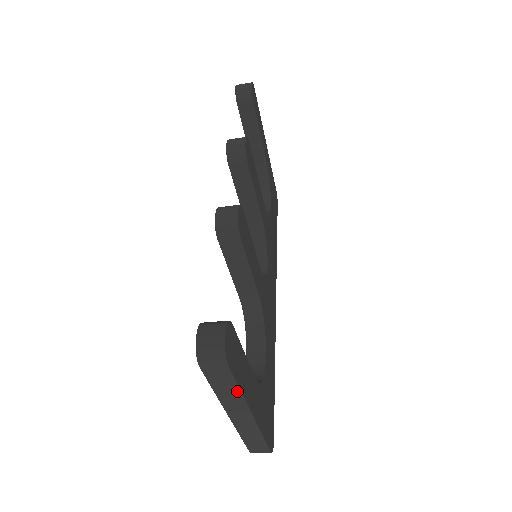
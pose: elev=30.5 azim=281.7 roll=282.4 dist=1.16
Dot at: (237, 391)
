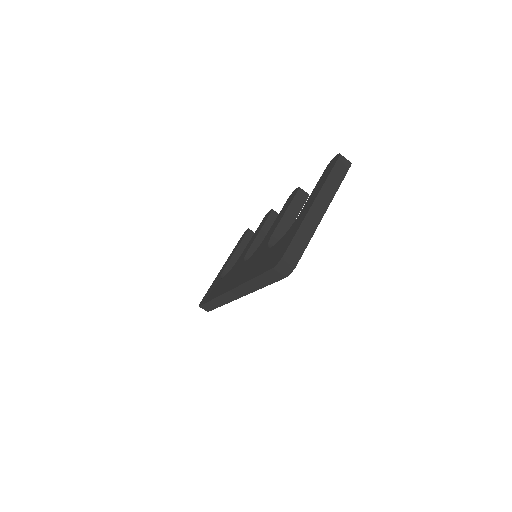
Dot at: (337, 186)
